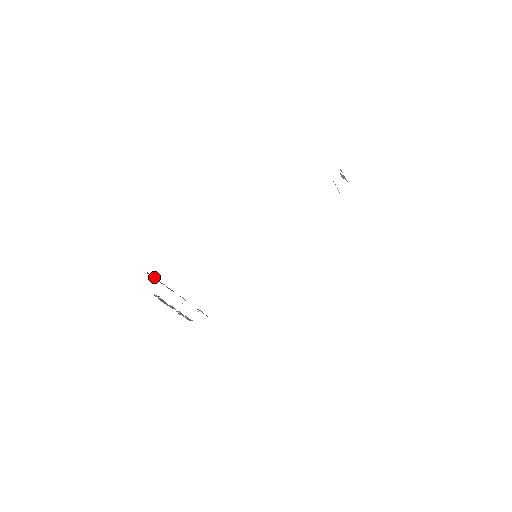
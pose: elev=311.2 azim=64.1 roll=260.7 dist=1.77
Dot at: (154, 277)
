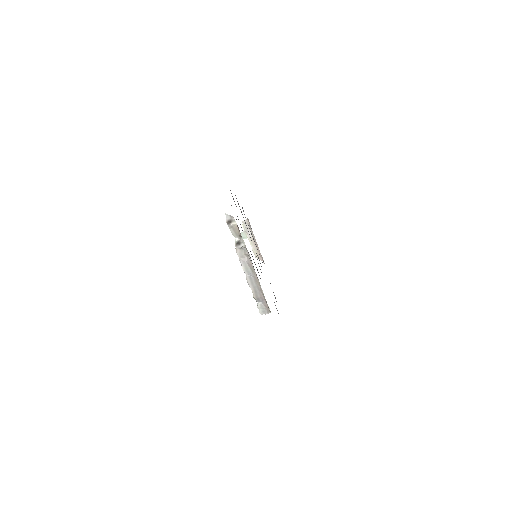
Dot at: (229, 226)
